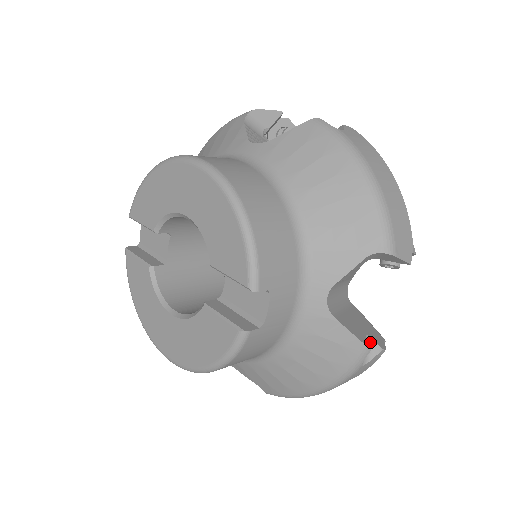
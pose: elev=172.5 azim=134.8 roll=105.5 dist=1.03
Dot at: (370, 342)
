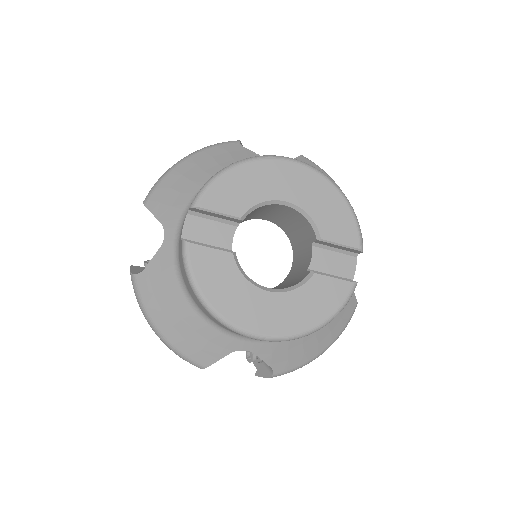
Dot at: occluded
